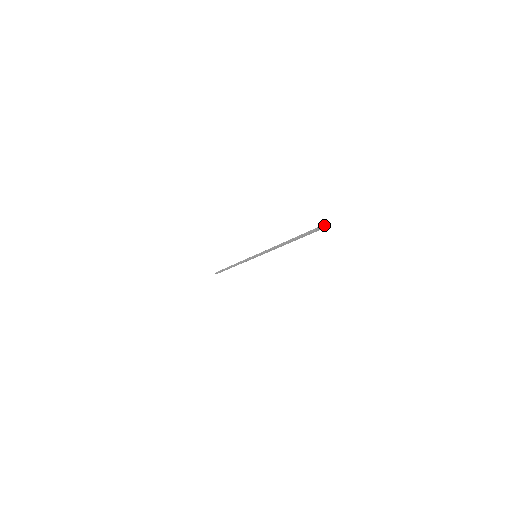
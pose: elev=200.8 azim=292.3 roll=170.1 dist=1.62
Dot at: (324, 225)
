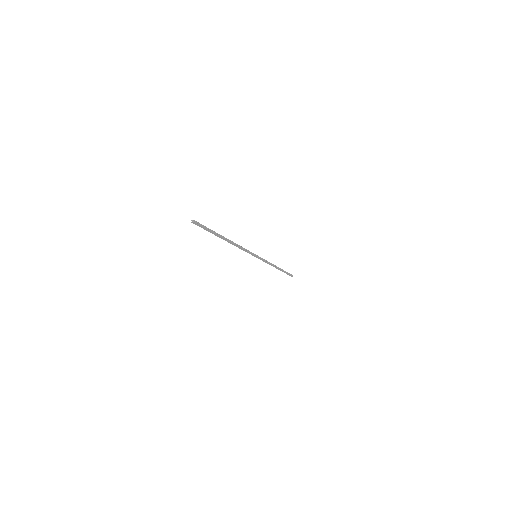
Dot at: (193, 222)
